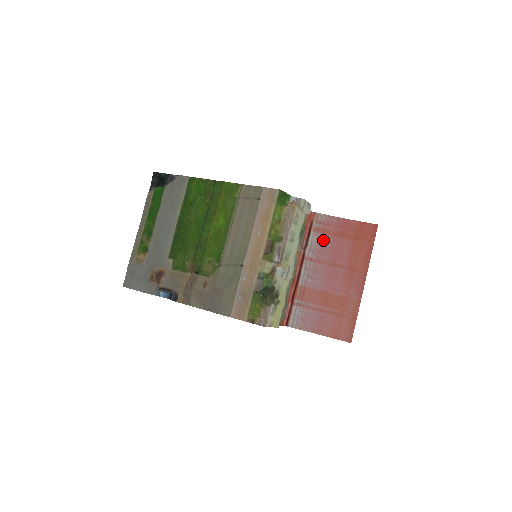
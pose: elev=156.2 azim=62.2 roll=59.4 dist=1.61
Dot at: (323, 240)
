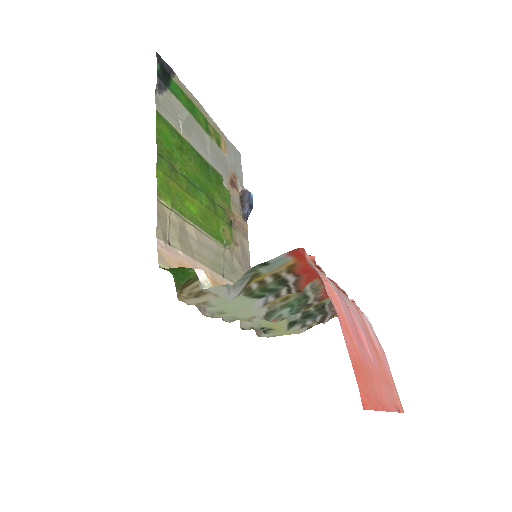
Dot at: (339, 297)
